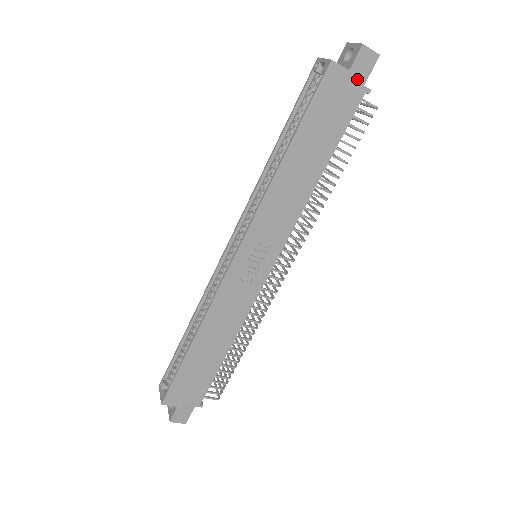
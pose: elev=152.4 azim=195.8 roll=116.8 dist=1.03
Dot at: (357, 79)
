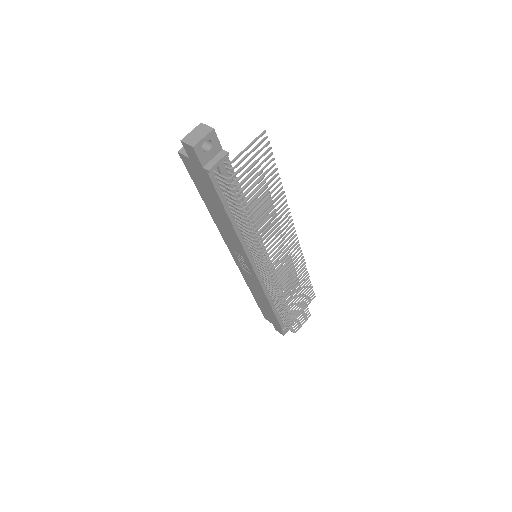
Dot at: (197, 163)
